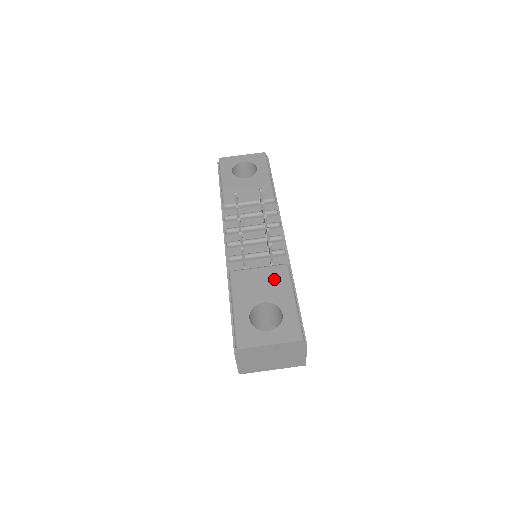
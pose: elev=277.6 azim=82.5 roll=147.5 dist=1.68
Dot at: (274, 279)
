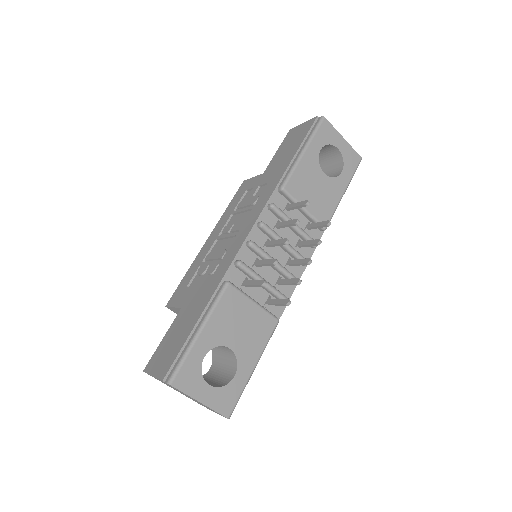
Dot at: (257, 329)
